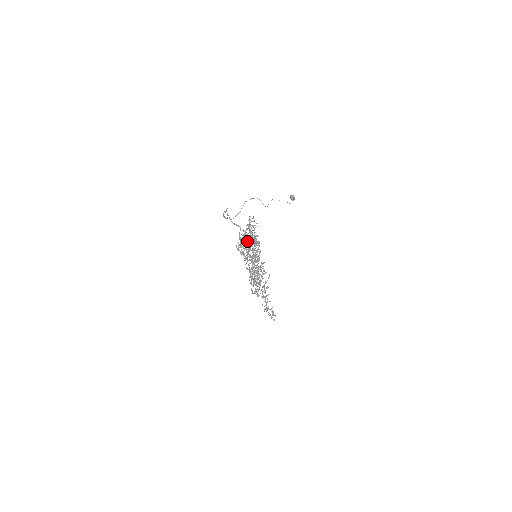
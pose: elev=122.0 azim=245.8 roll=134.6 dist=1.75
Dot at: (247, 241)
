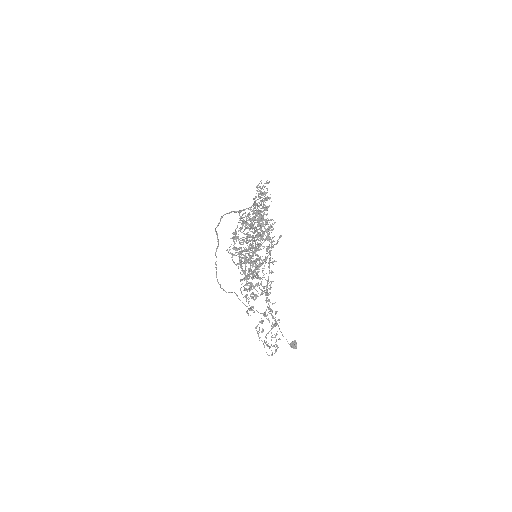
Dot at: occluded
